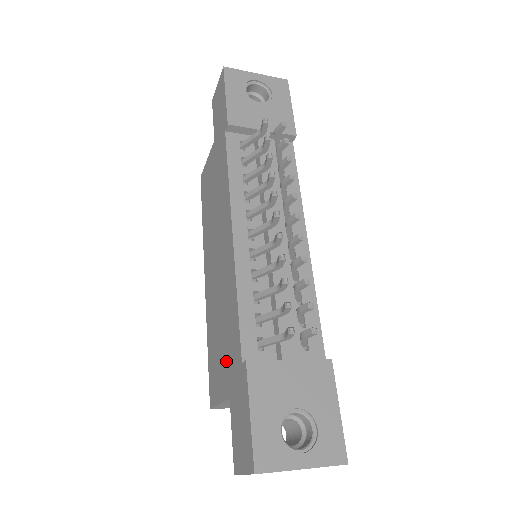
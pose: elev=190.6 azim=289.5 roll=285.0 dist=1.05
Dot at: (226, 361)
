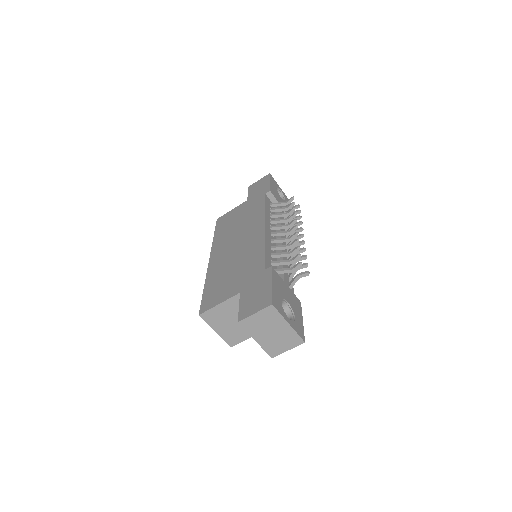
Dot at: (239, 279)
